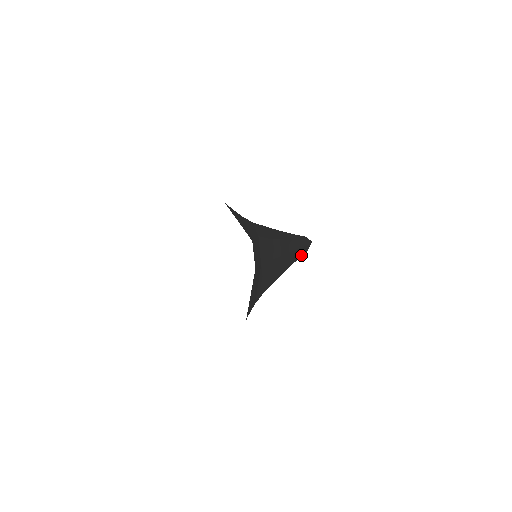
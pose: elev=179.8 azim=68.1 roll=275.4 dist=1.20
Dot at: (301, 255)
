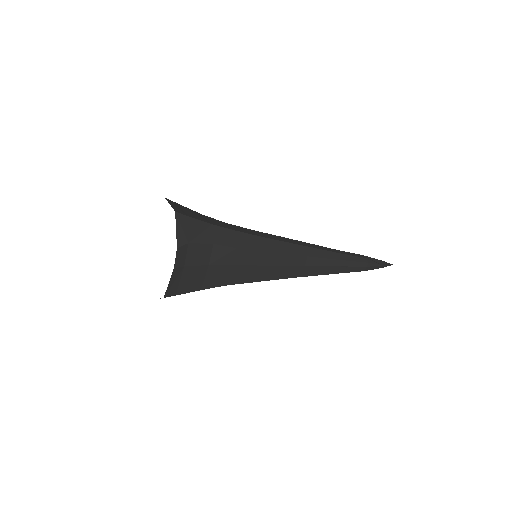
Dot at: (338, 272)
